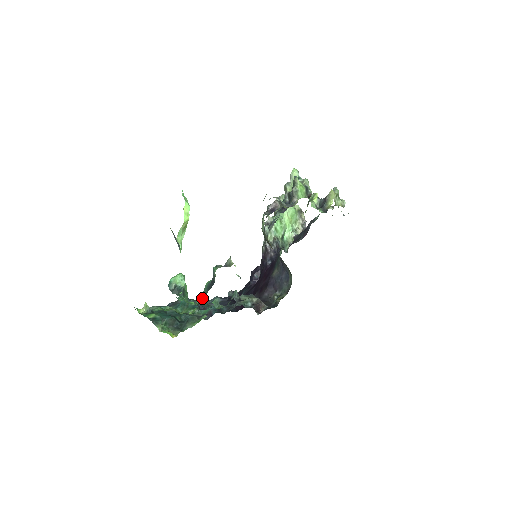
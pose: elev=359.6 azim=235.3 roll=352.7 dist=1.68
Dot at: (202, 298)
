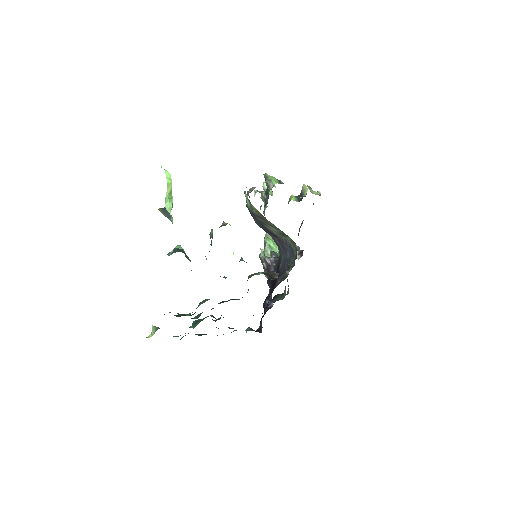
Dot at: occluded
